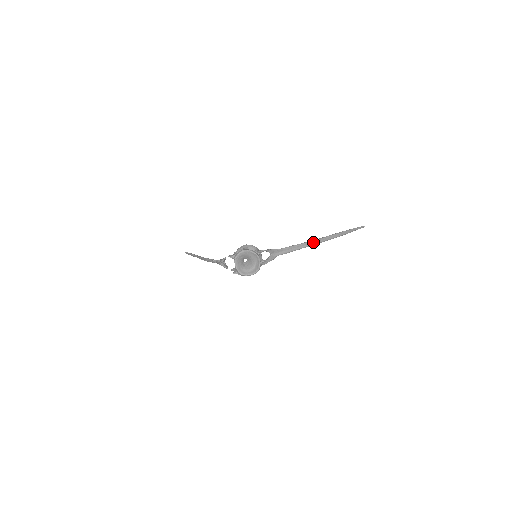
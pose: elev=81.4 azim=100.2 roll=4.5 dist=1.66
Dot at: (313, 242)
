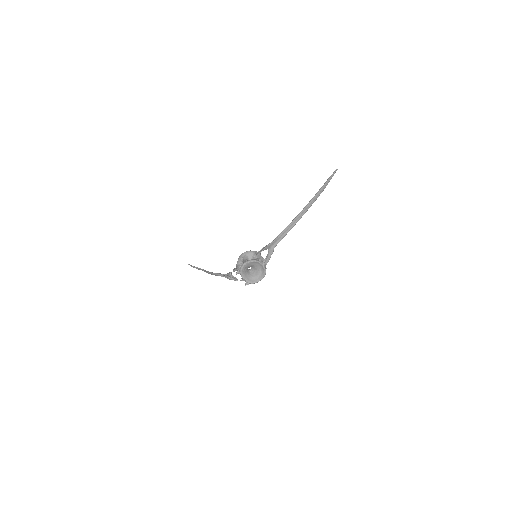
Dot at: (299, 216)
